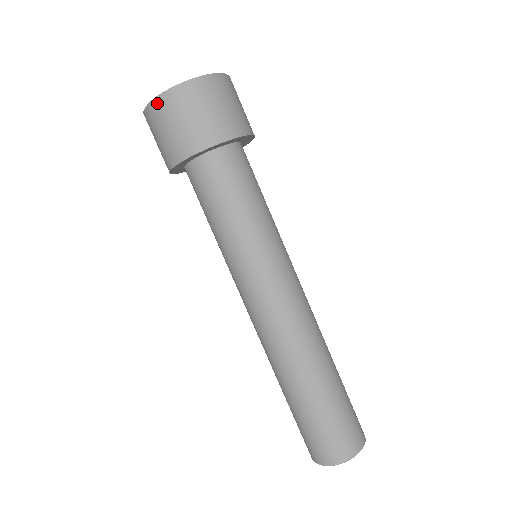
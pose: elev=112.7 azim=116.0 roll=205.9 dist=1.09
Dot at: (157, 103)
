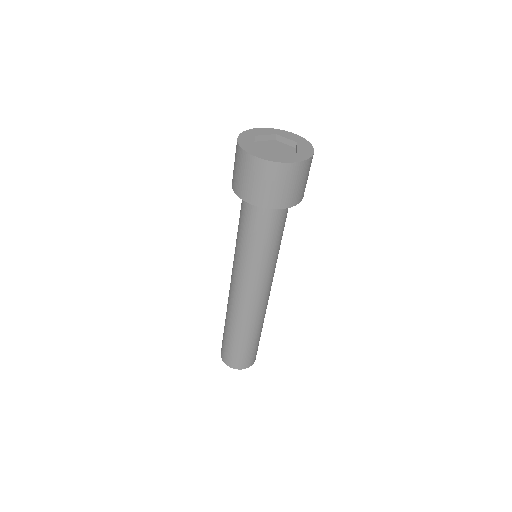
Dot at: (245, 156)
